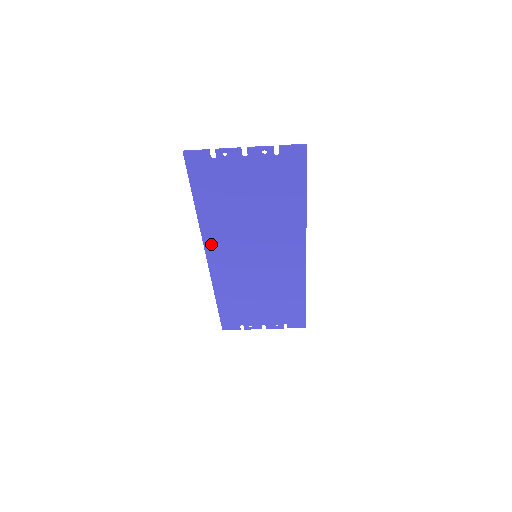
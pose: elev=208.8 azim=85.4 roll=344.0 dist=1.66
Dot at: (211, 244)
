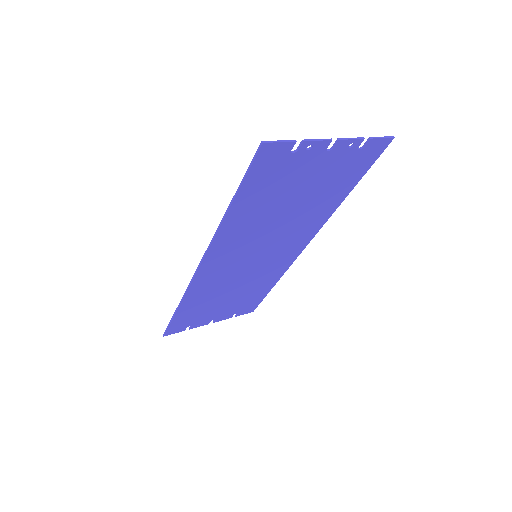
Dot at: (215, 252)
